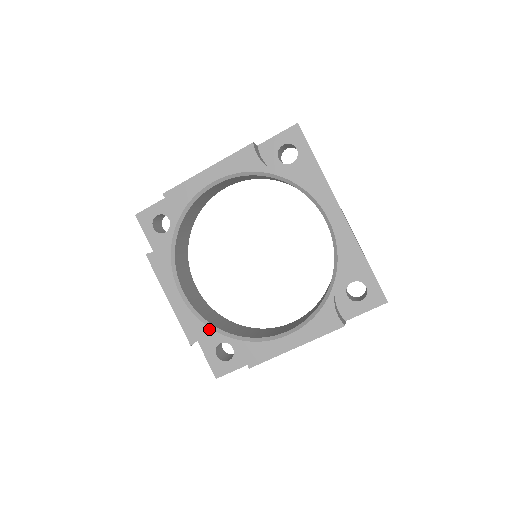
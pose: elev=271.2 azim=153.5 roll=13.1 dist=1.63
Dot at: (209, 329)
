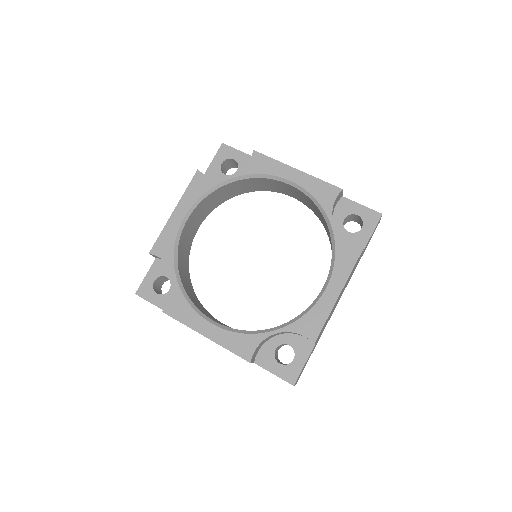
Dot at: (172, 258)
